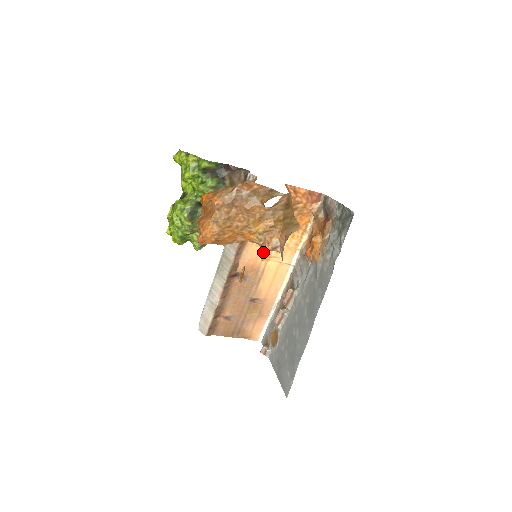
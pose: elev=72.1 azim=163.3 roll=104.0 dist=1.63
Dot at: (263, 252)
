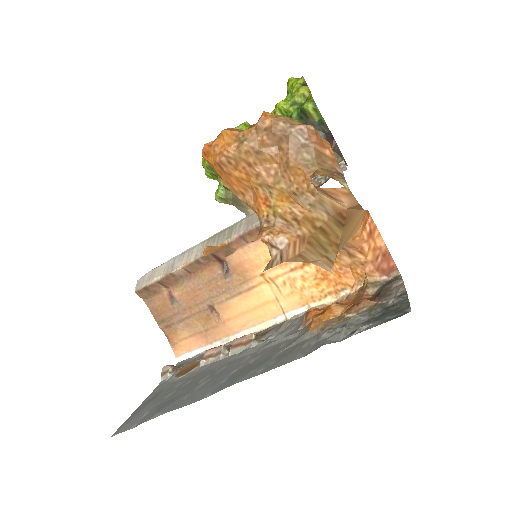
Dot at: occluded
